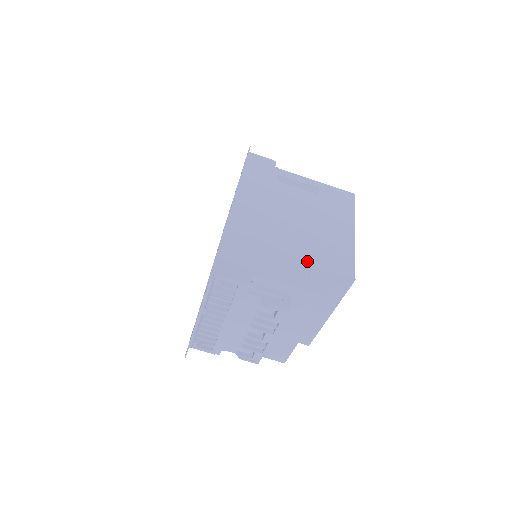
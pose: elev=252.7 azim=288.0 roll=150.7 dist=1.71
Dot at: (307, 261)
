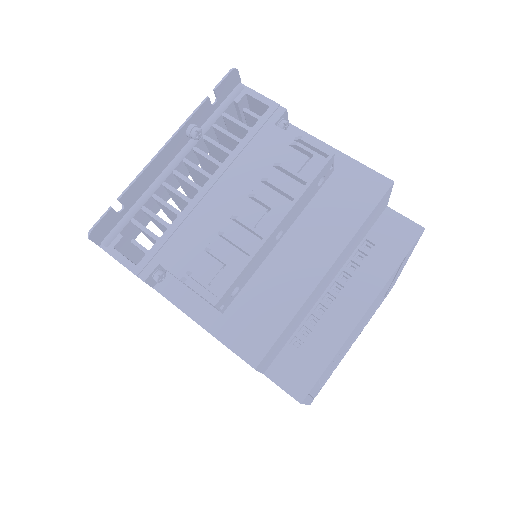
Dot at: occluded
